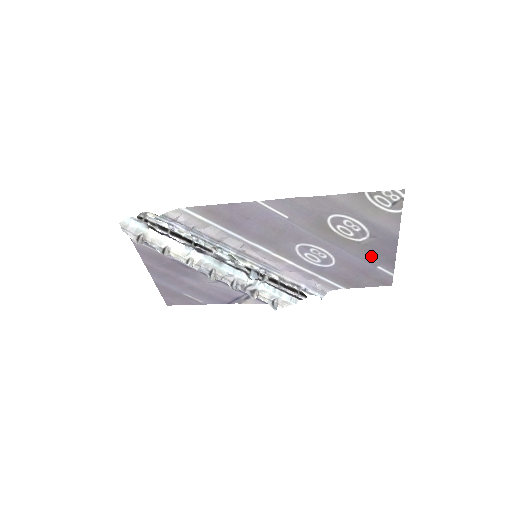
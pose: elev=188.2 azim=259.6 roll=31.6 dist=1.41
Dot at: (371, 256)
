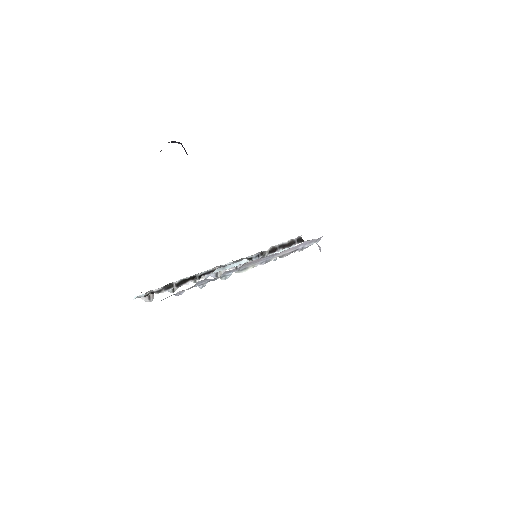
Dot at: occluded
